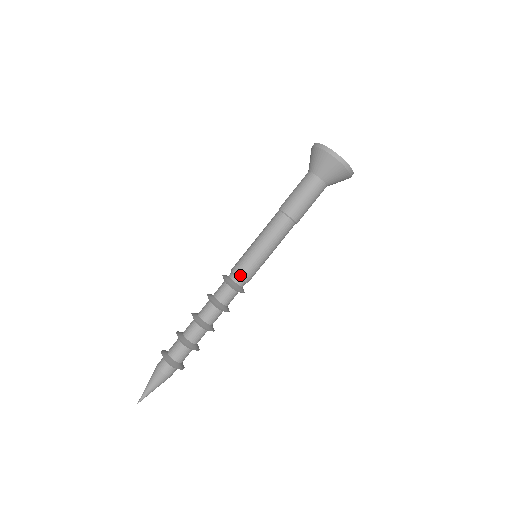
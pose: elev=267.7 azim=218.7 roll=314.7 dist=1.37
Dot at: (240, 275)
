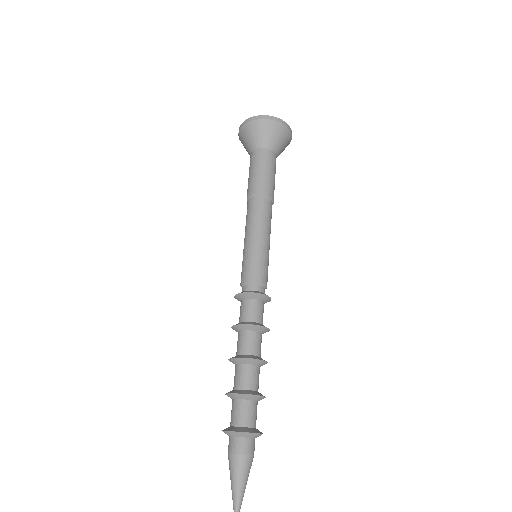
Dot at: (260, 280)
